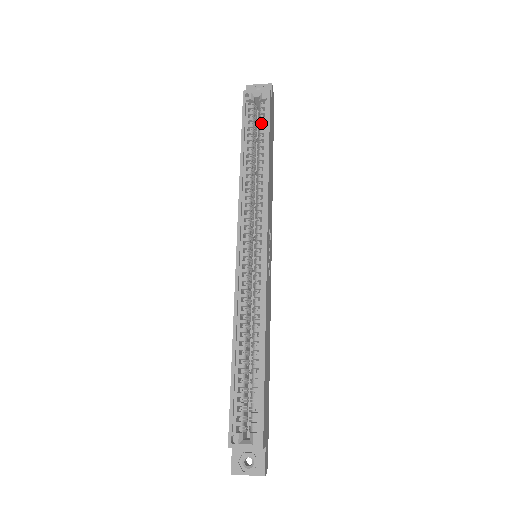
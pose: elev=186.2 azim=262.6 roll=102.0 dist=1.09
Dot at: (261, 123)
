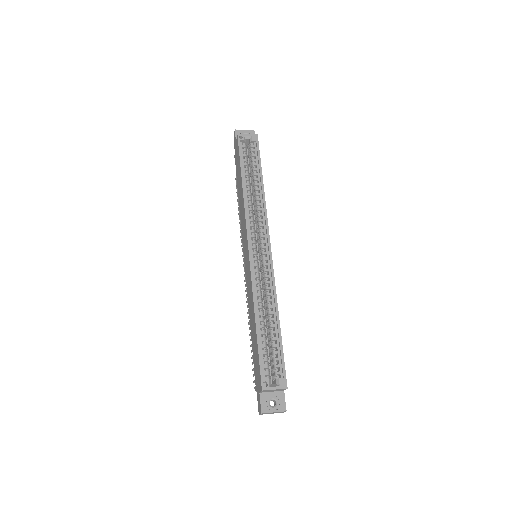
Dot at: (253, 158)
